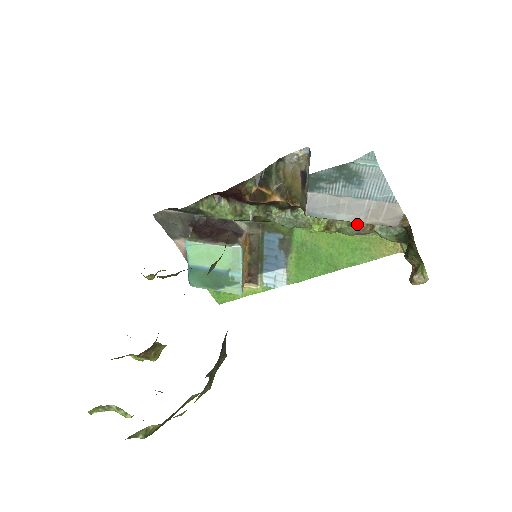
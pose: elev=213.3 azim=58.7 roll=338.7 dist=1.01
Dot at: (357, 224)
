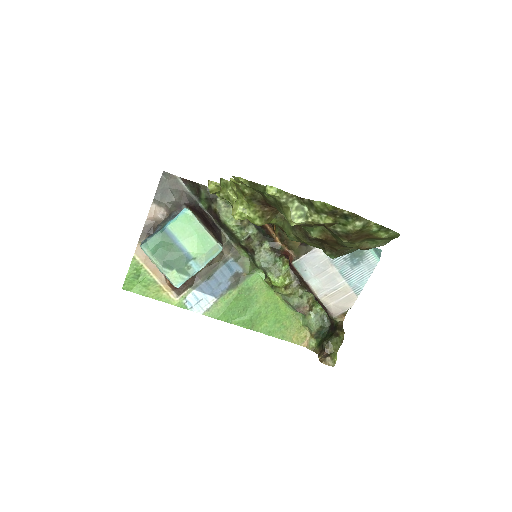
Dot at: (305, 299)
